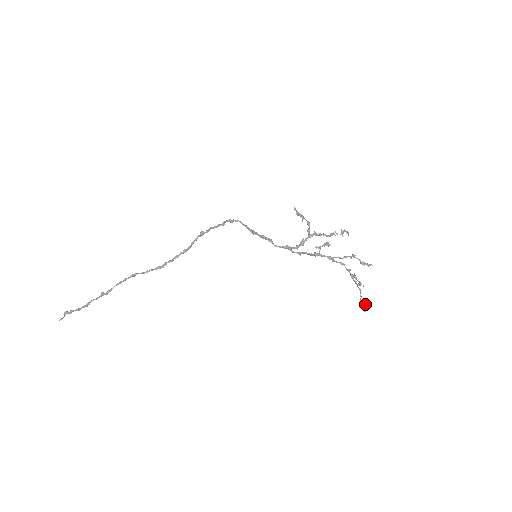
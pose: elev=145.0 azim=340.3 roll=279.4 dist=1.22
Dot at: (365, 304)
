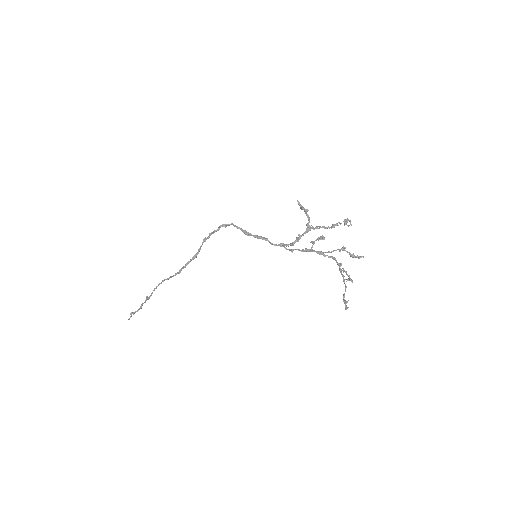
Dot at: (347, 301)
